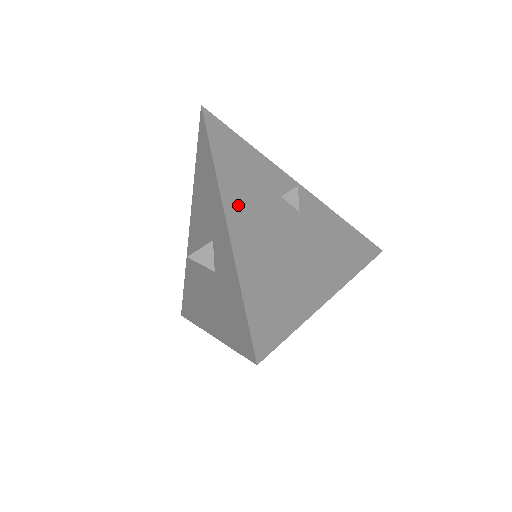
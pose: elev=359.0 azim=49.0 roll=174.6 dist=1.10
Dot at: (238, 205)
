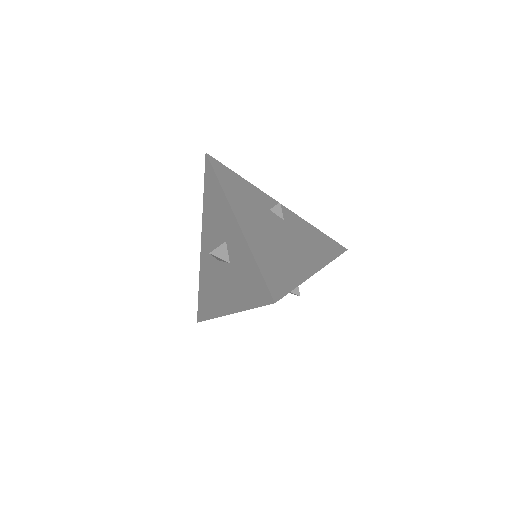
Dot at: (242, 212)
